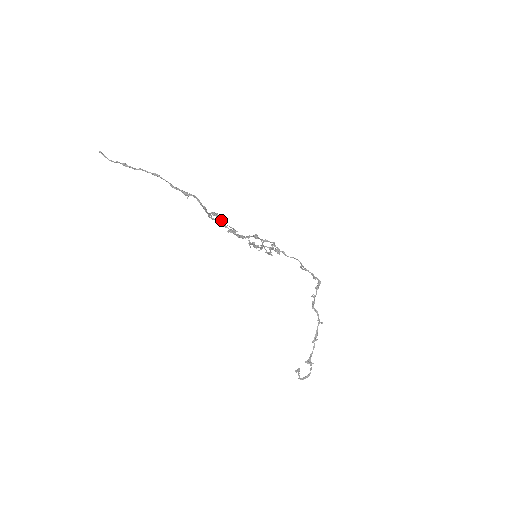
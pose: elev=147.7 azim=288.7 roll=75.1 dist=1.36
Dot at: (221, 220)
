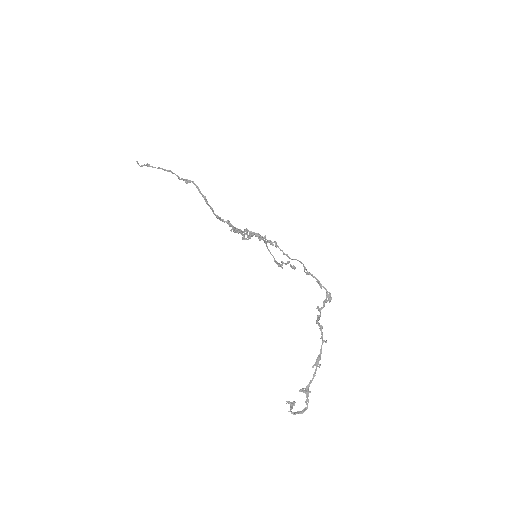
Dot at: (228, 221)
